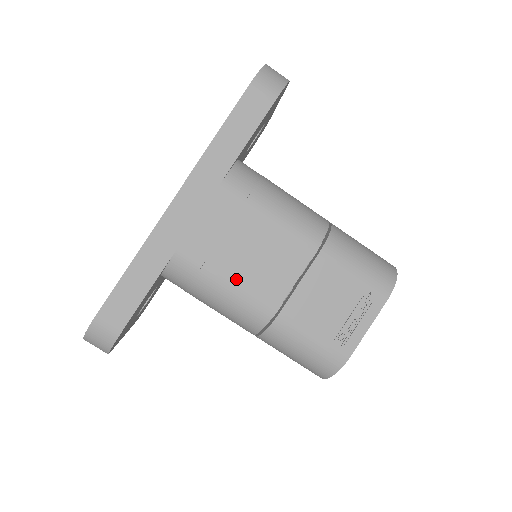
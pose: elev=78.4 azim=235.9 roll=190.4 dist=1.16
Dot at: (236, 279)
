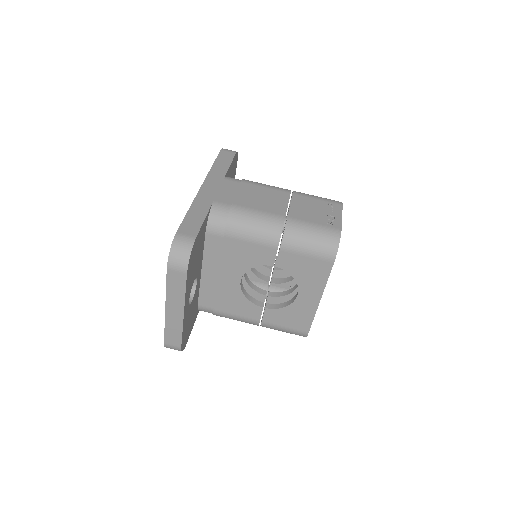
Dot at: (254, 207)
